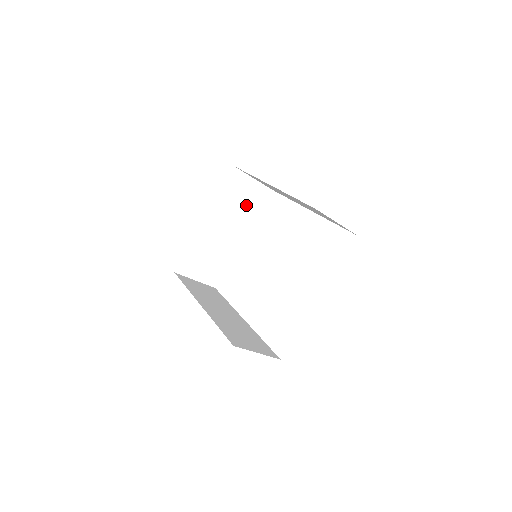
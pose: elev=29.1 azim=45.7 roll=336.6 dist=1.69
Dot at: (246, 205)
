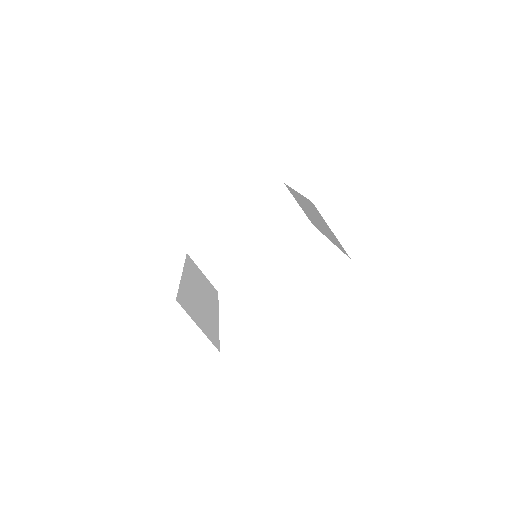
Dot at: (281, 226)
